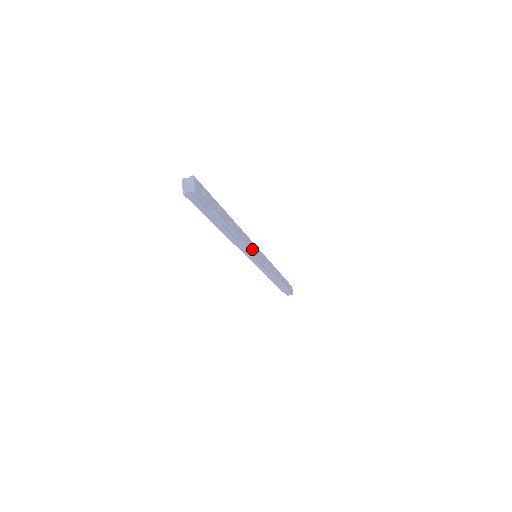
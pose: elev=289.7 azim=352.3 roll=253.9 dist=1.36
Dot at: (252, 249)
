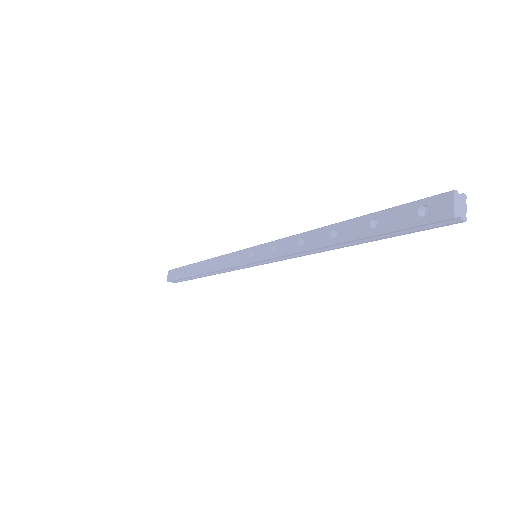
Dot at: occluded
